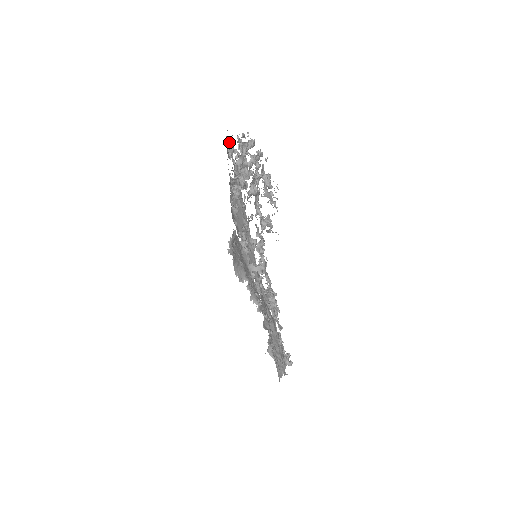
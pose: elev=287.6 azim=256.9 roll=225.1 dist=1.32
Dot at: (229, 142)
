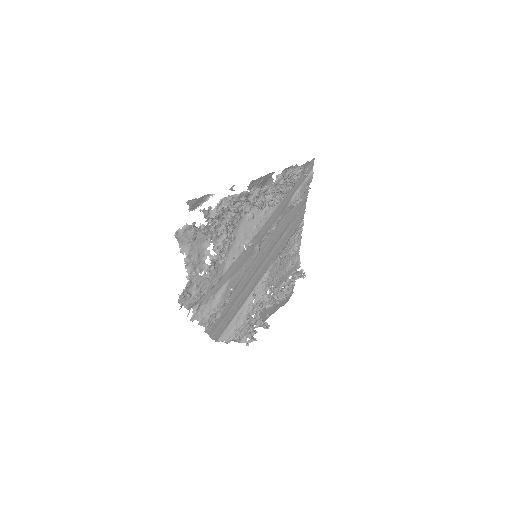
Dot at: (300, 170)
